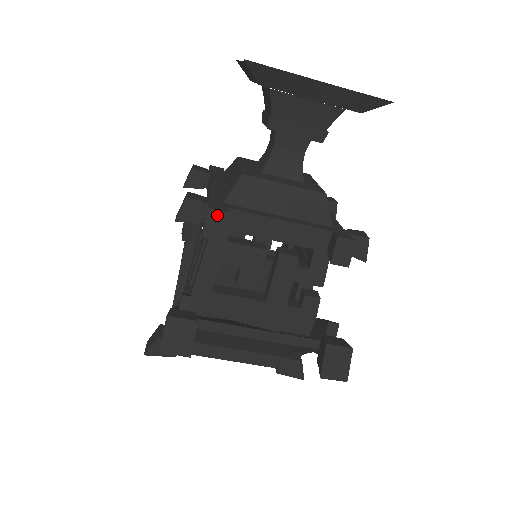
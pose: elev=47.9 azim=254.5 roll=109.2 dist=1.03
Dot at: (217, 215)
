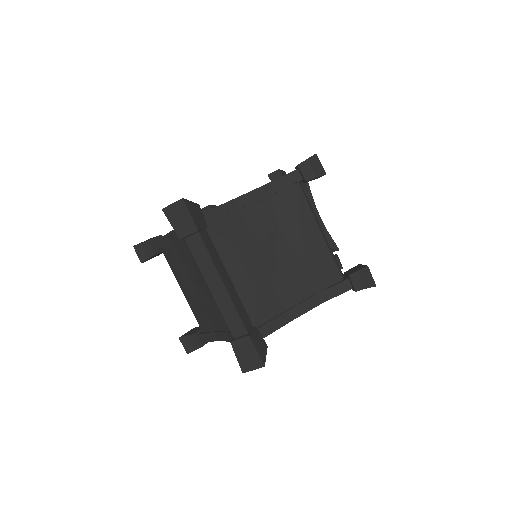
Dot at: occluded
